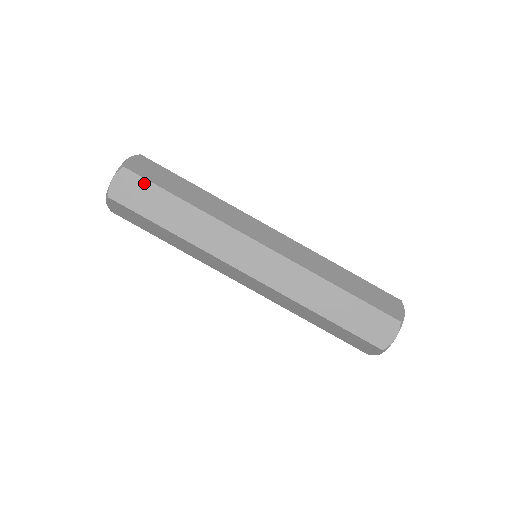
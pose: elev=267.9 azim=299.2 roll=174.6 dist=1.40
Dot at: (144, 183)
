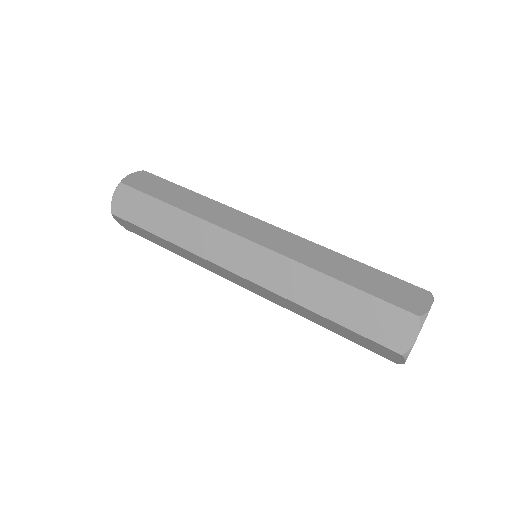
Dot at: (138, 195)
